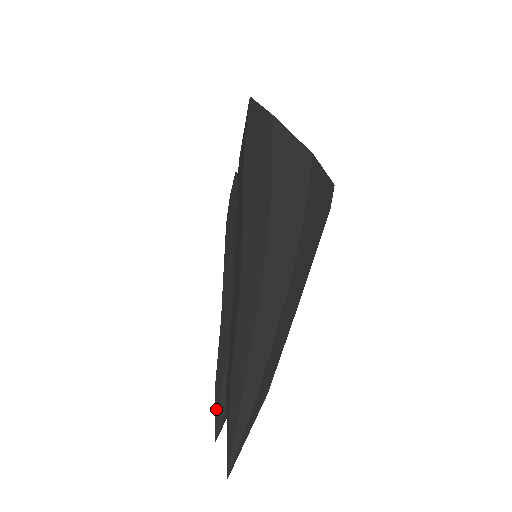
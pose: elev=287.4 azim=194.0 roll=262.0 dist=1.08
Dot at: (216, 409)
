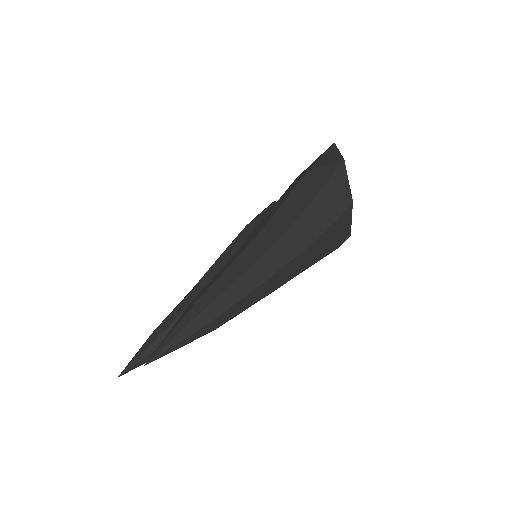
Dot at: (139, 352)
